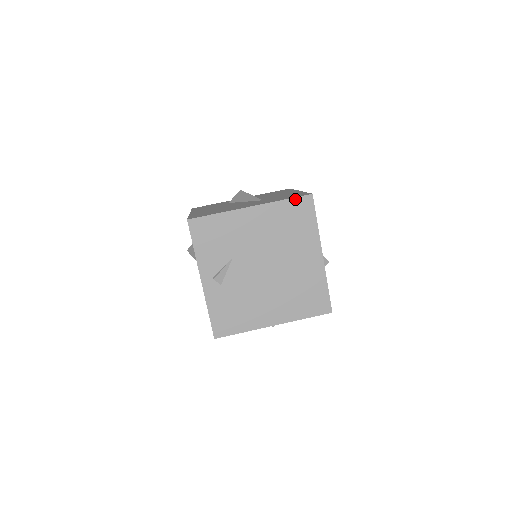
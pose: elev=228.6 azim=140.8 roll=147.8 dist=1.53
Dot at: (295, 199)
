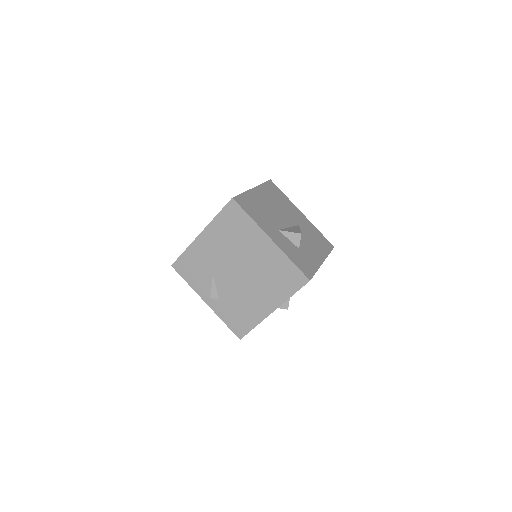
Dot at: (223, 210)
